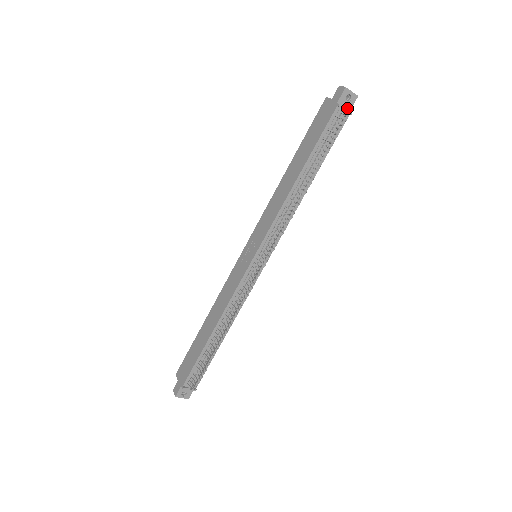
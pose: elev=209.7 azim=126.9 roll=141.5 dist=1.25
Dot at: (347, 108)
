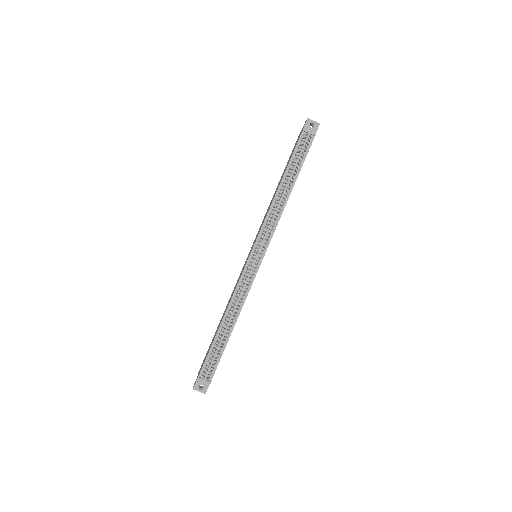
Dot at: (312, 133)
